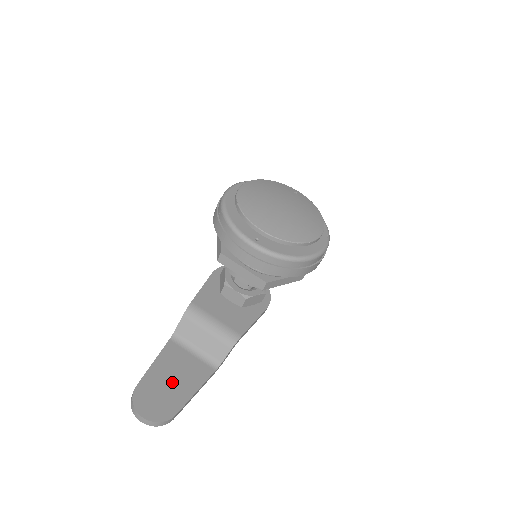
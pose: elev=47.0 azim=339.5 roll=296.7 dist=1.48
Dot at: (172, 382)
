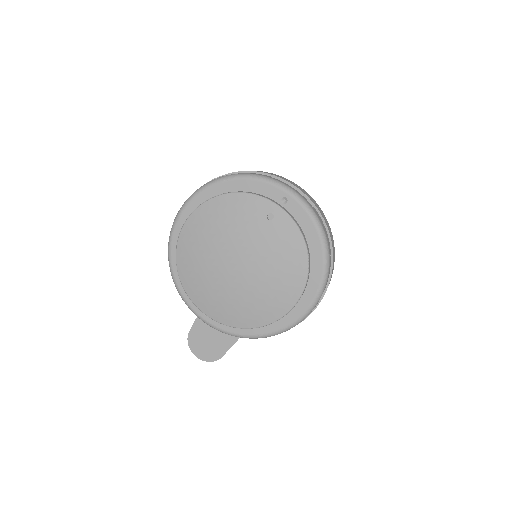
Dot at: occluded
